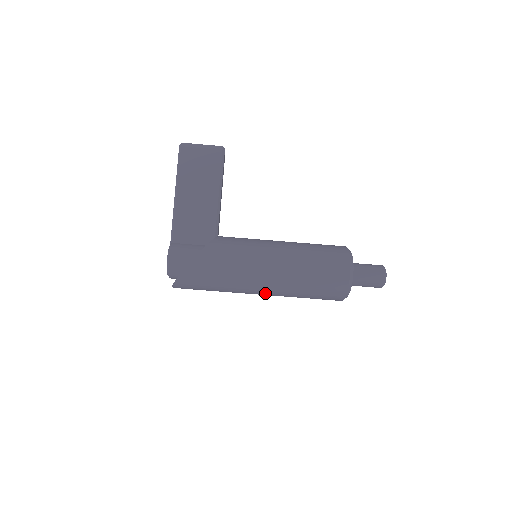
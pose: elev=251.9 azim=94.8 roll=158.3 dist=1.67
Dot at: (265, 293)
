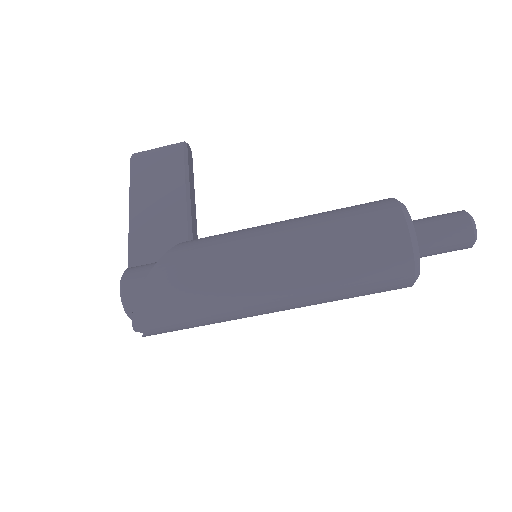
Dot at: (279, 299)
